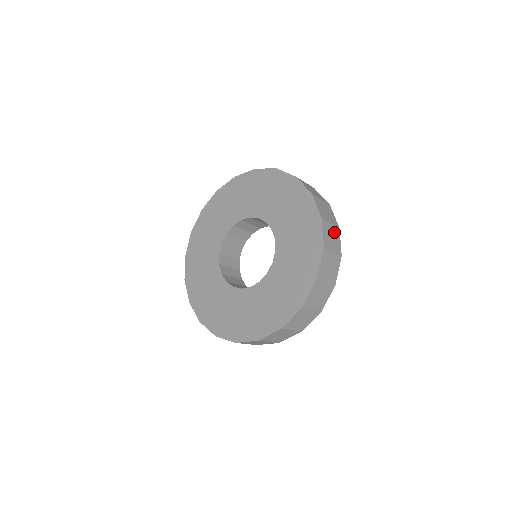
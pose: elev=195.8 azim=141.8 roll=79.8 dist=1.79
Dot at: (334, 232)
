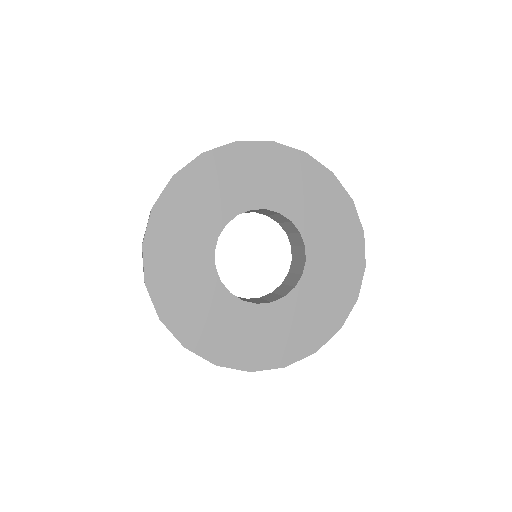
Dot at: occluded
